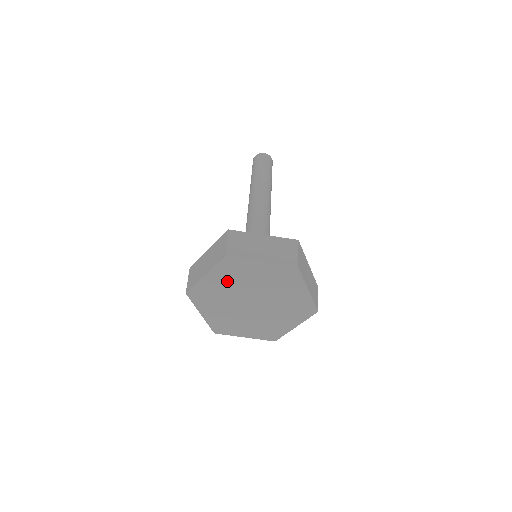
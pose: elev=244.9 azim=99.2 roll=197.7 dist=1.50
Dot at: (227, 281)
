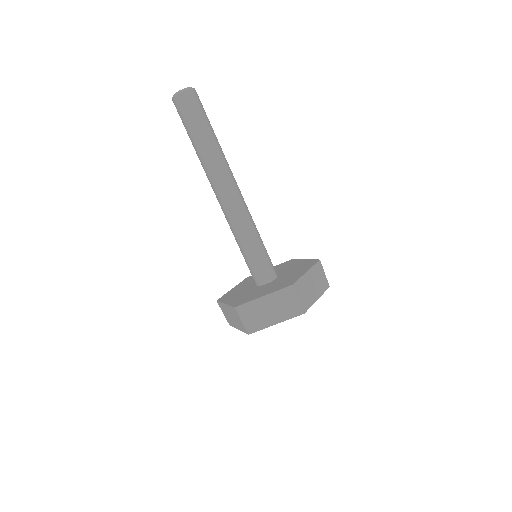
Dot at: occluded
